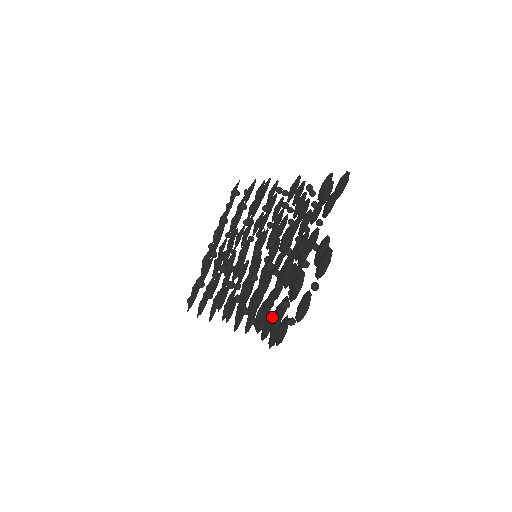
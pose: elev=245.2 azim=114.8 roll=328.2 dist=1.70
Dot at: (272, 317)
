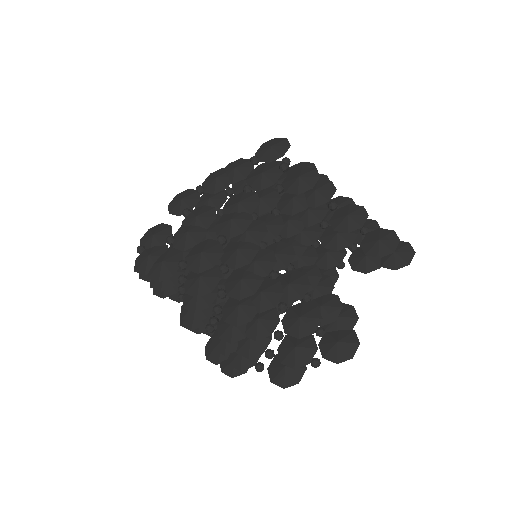
Dot at: occluded
